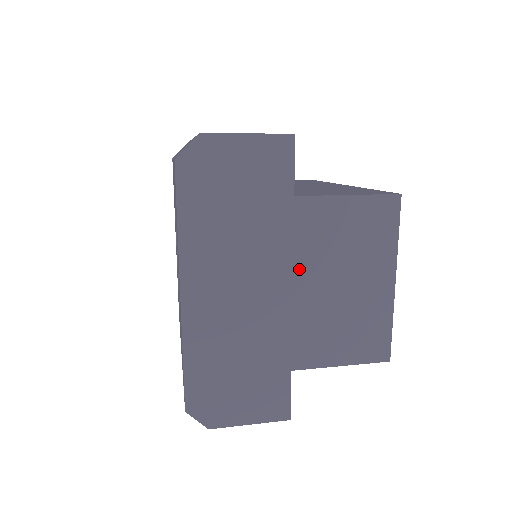
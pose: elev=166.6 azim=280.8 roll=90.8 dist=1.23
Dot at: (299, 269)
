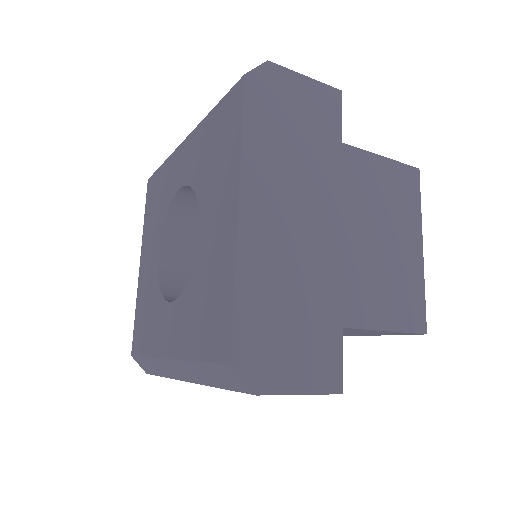
Dot at: (347, 213)
